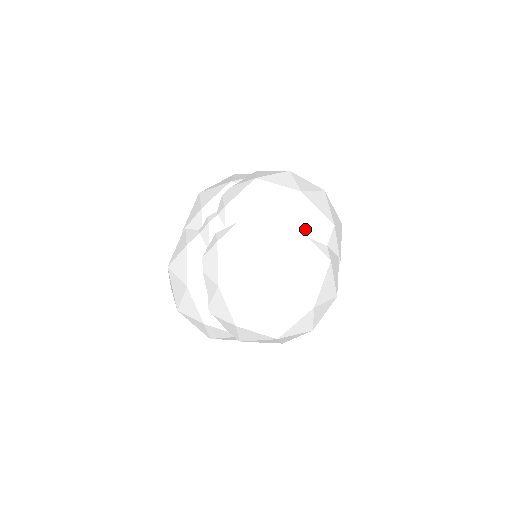
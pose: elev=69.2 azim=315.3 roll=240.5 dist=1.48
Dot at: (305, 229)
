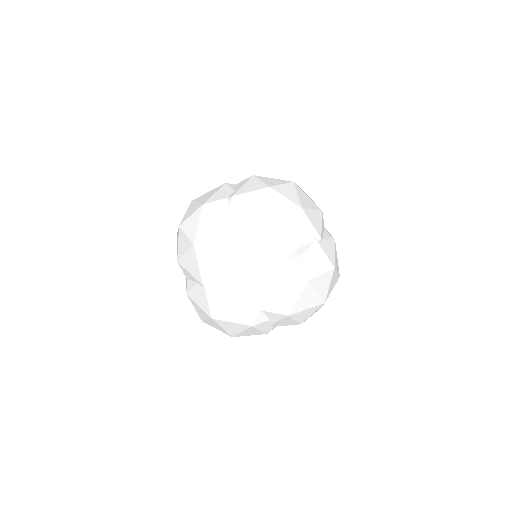
Dot at: (320, 236)
